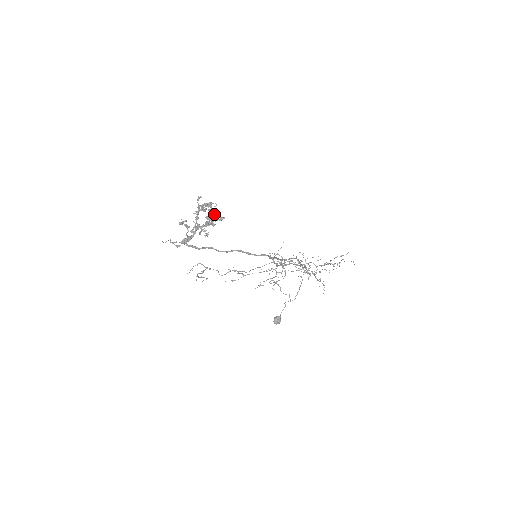
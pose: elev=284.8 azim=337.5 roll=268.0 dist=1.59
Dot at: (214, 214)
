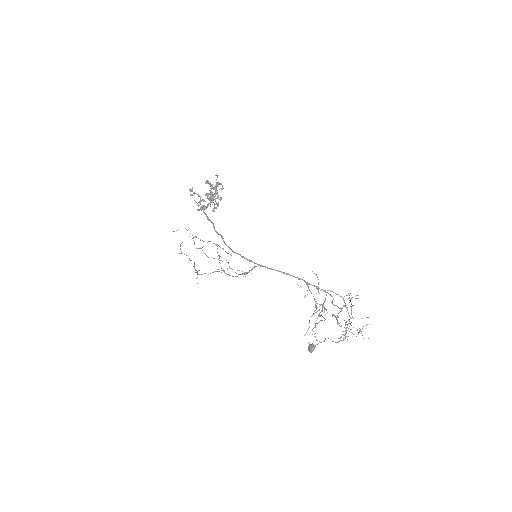
Dot at: (212, 194)
